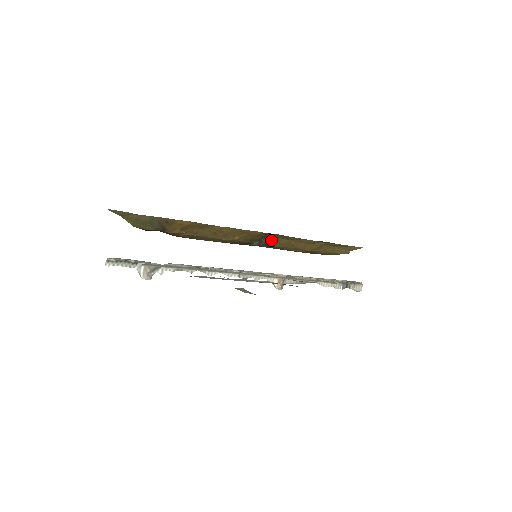
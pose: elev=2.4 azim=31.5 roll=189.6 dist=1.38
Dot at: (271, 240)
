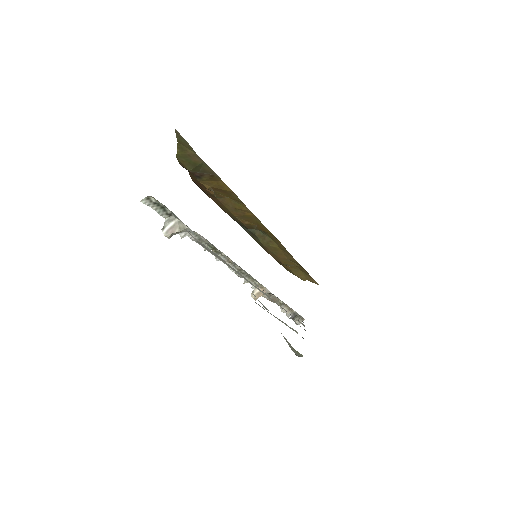
Dot at: (263, 235)
